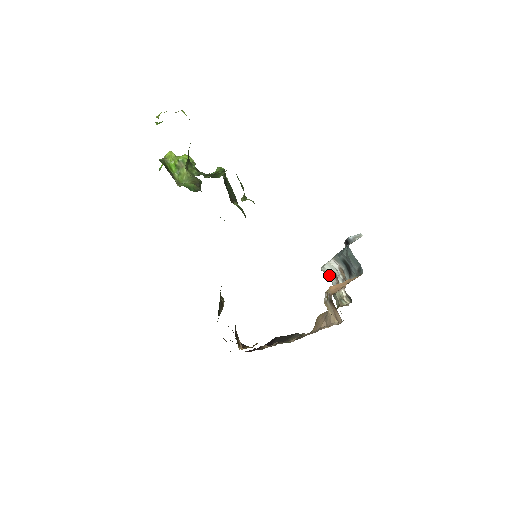
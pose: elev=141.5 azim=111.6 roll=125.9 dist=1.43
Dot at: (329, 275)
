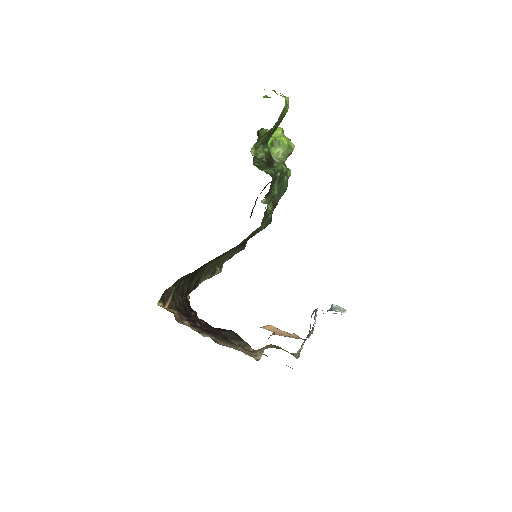
Dot at: occluded
